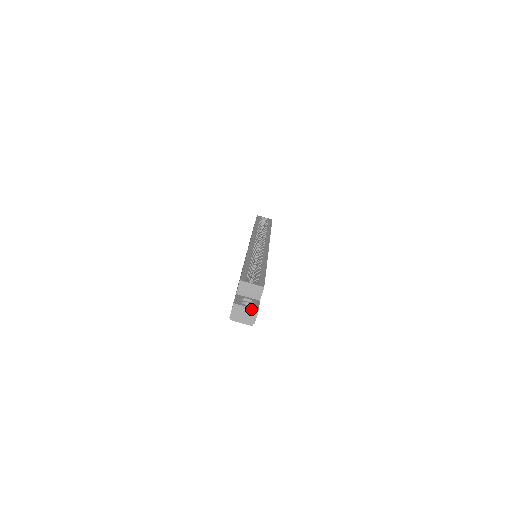
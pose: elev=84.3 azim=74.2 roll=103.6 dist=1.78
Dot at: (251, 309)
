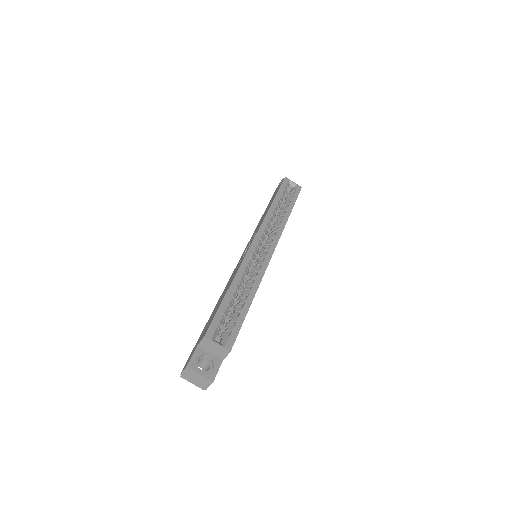
Dot at: (205, 378)
